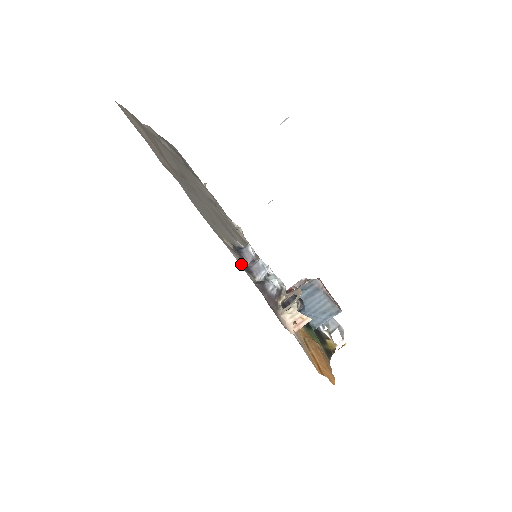
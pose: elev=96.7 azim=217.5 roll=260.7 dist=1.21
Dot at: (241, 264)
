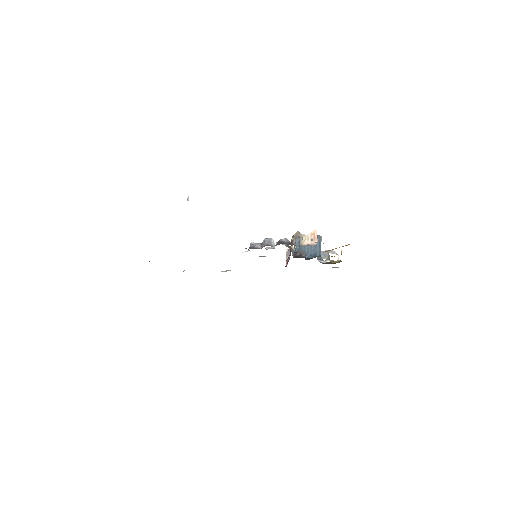
Dot at: occluded
